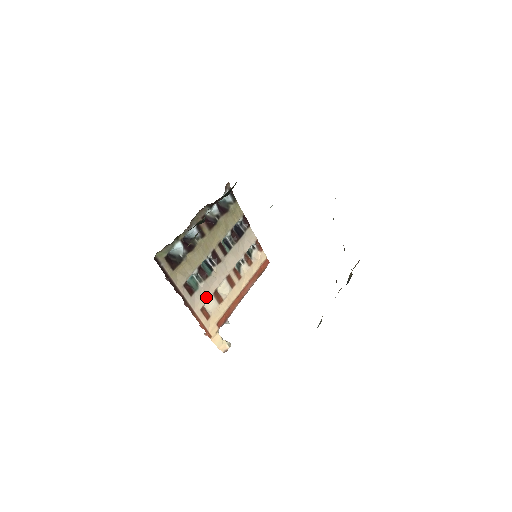
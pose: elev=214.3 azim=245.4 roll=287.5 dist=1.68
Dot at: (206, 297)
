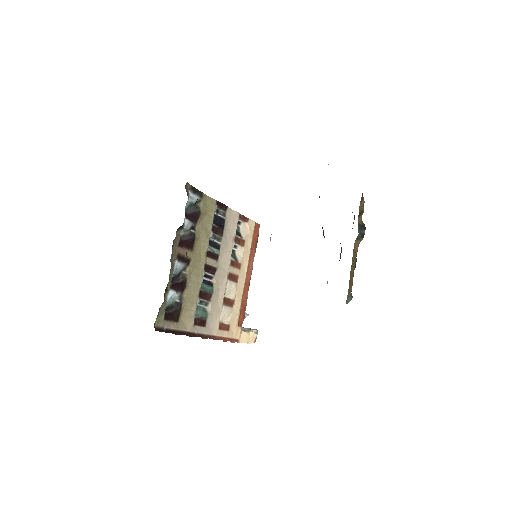
Dot at: (218, 314)
